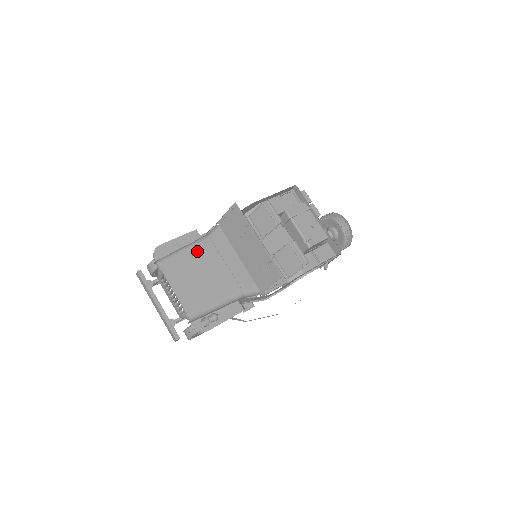
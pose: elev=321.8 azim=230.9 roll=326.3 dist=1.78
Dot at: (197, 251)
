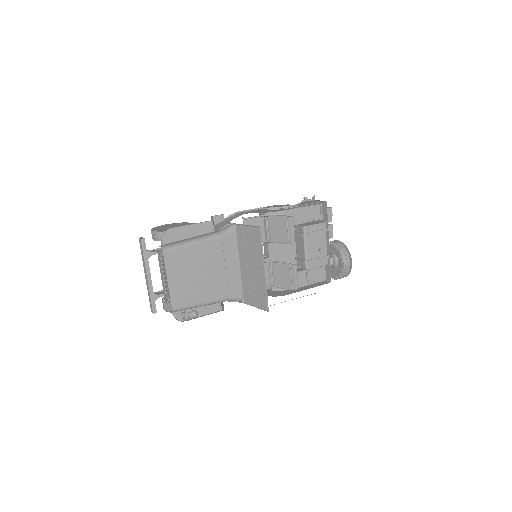
Dot at: (204, 249)
